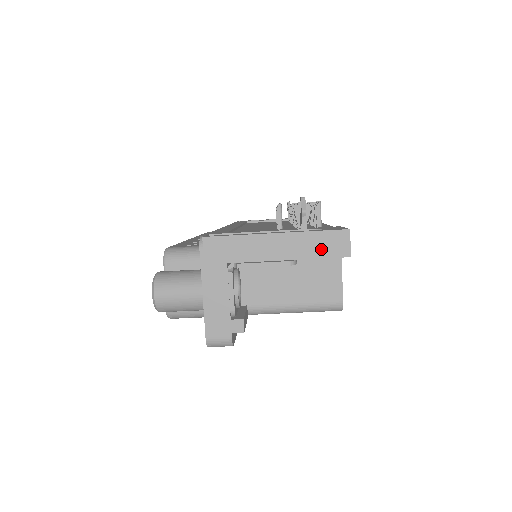
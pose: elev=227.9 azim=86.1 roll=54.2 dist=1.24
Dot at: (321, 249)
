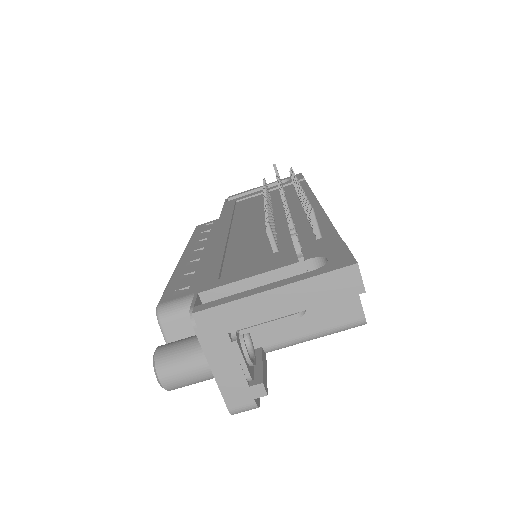
Dot at: (329, 292)
